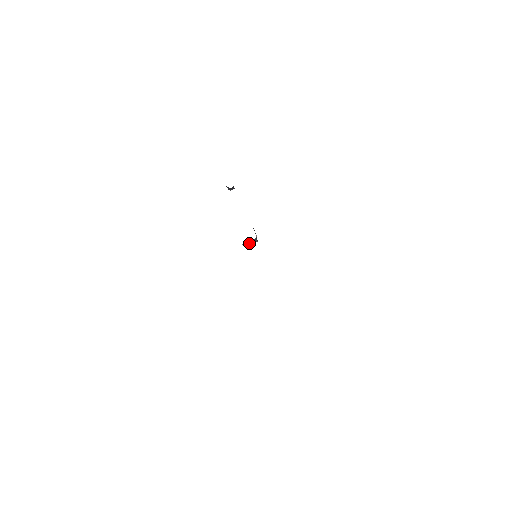
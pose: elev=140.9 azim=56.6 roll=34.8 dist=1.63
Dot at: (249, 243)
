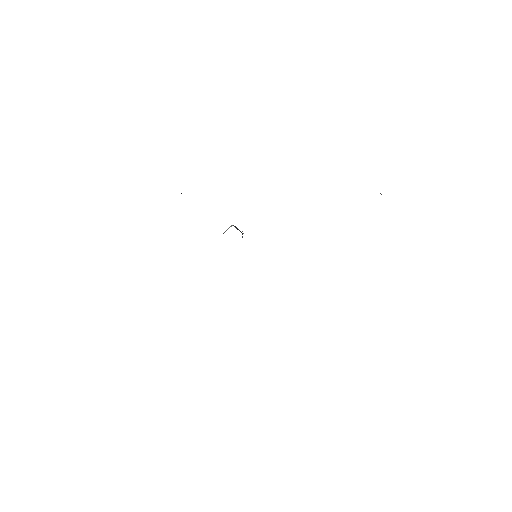
Dot at: occluded
